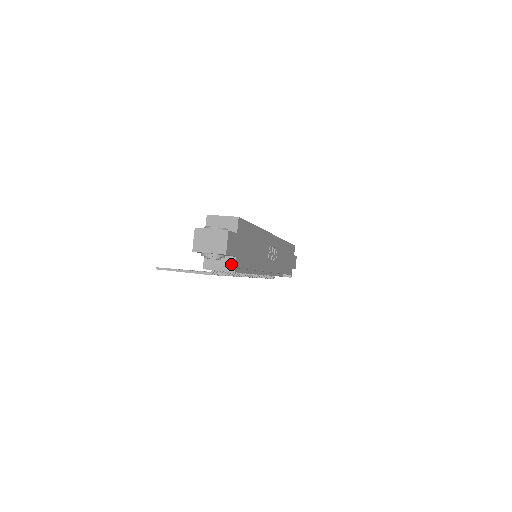
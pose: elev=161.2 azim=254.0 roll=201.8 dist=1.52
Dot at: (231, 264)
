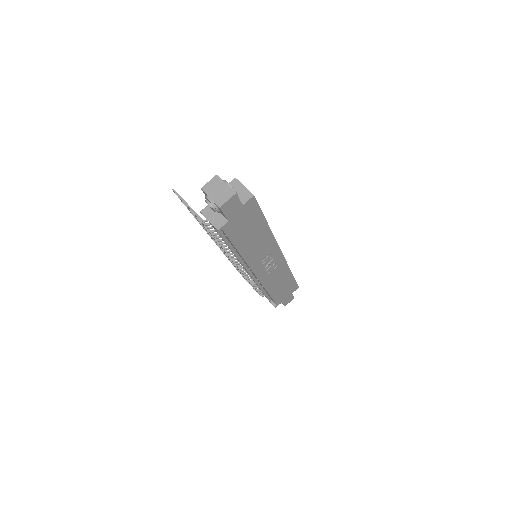
Dot at: (221, 223)
